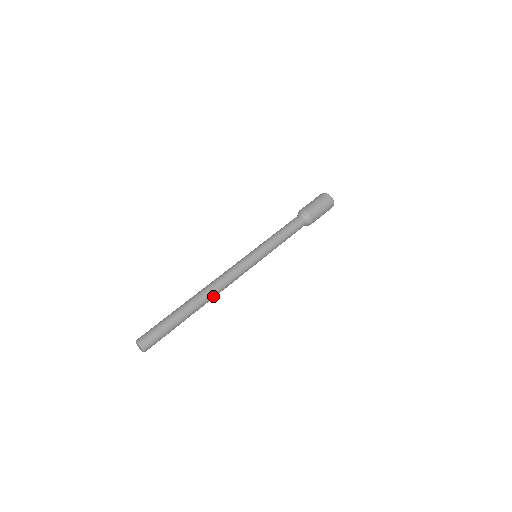
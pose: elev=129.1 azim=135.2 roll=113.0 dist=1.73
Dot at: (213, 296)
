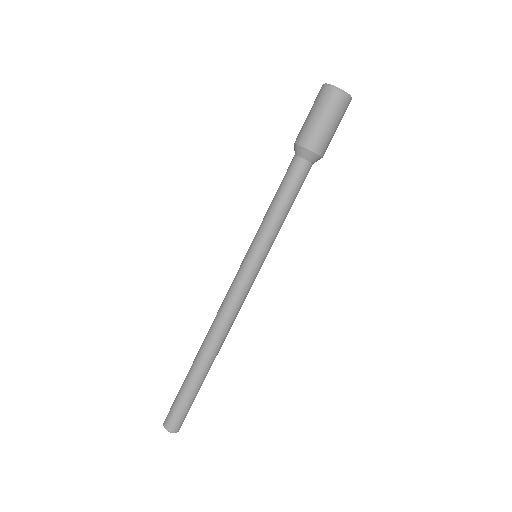
Dot at: (222, 341)
